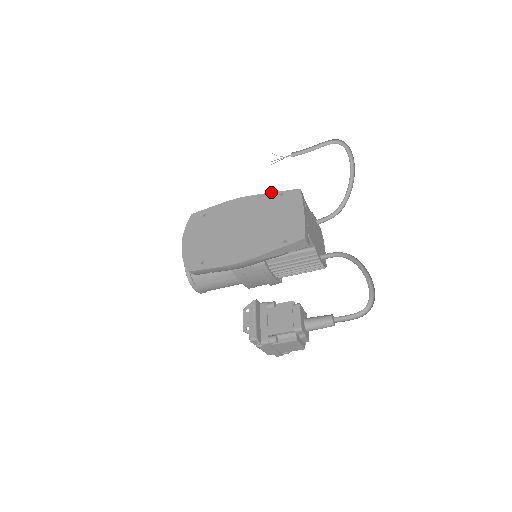
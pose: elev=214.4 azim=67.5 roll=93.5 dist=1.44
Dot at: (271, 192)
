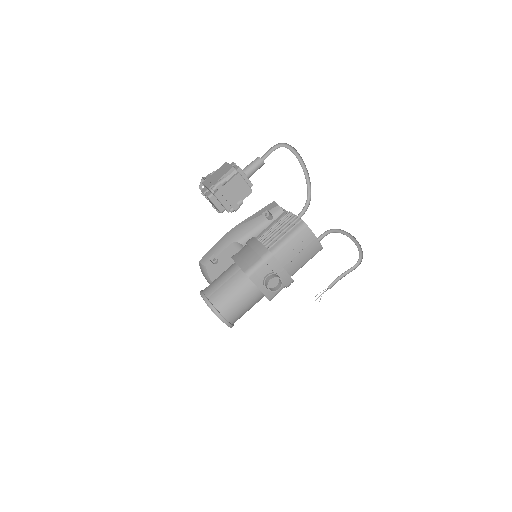
Dot at: occluded
